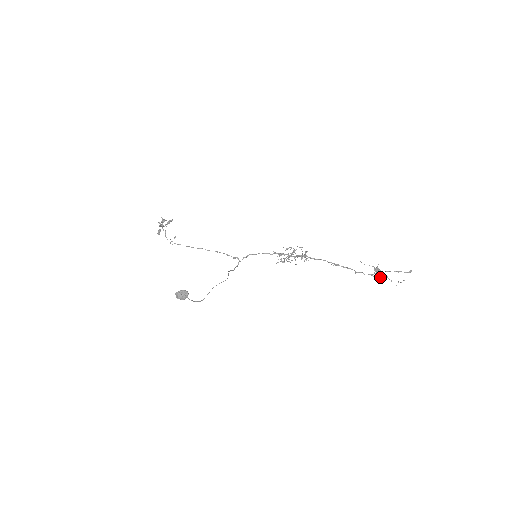
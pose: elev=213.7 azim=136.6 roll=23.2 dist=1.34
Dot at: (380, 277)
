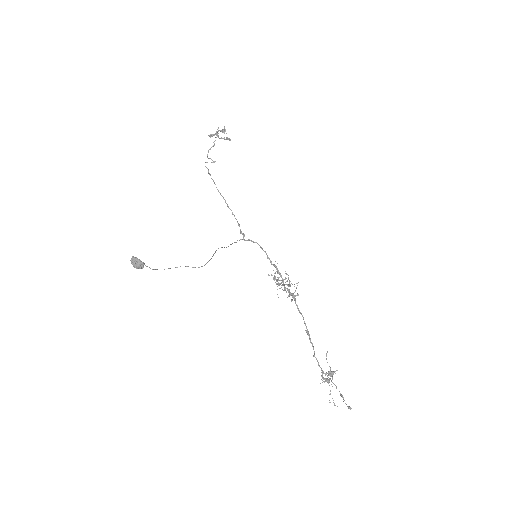
Dot at: (326, 381)
